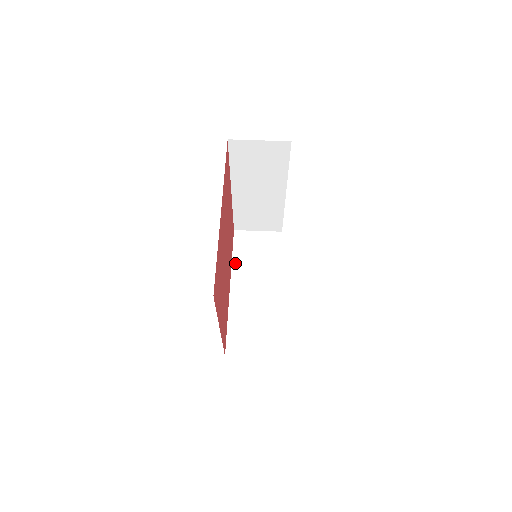
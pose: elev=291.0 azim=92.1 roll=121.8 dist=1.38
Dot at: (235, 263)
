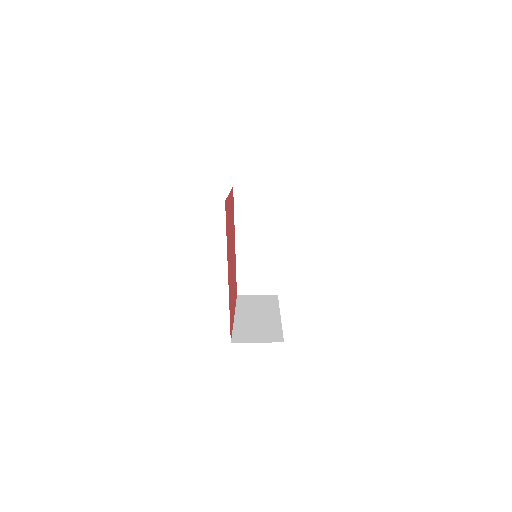
Dot at: (237, 219)
